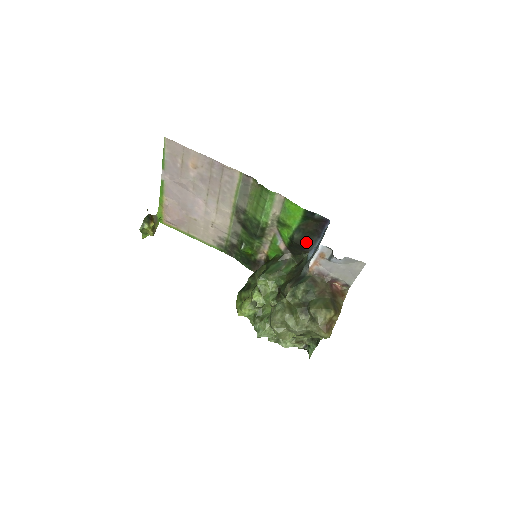
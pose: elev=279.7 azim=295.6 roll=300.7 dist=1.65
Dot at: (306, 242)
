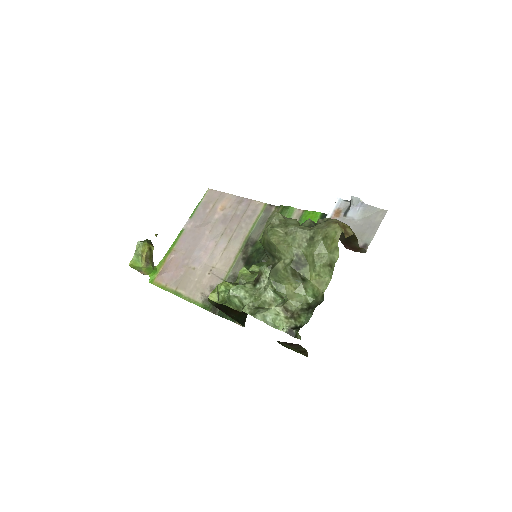
Dot at: occluded
